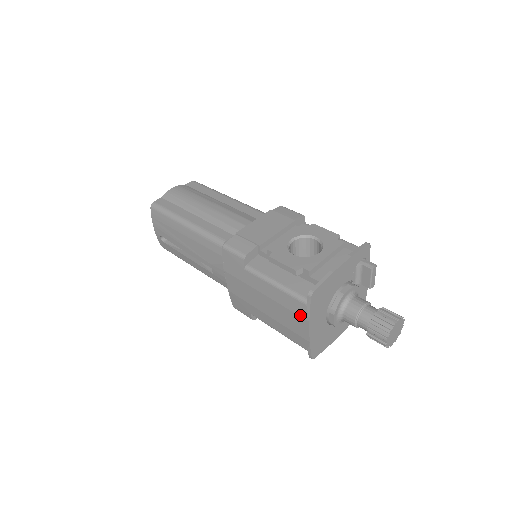
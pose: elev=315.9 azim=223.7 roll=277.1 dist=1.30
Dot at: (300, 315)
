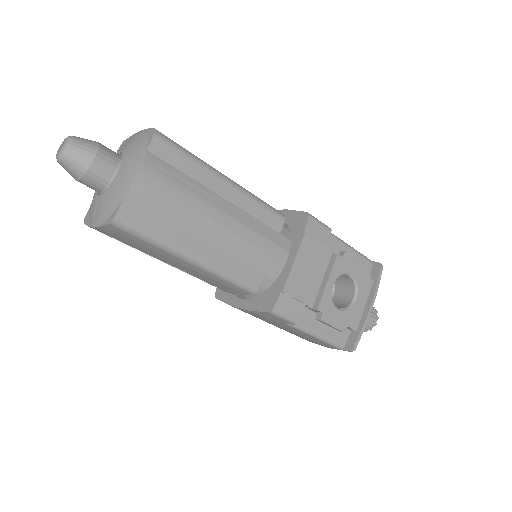
Dot at: (324, 345)
